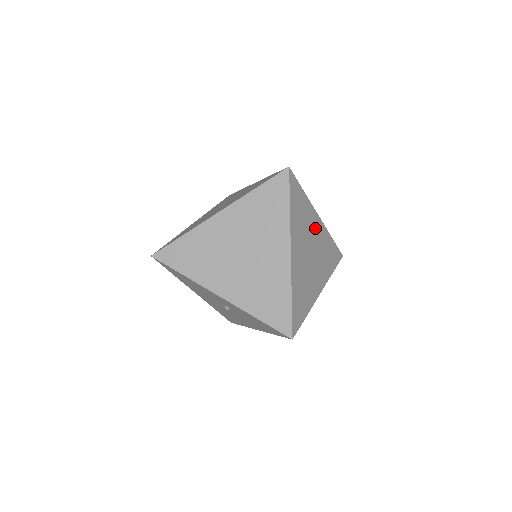
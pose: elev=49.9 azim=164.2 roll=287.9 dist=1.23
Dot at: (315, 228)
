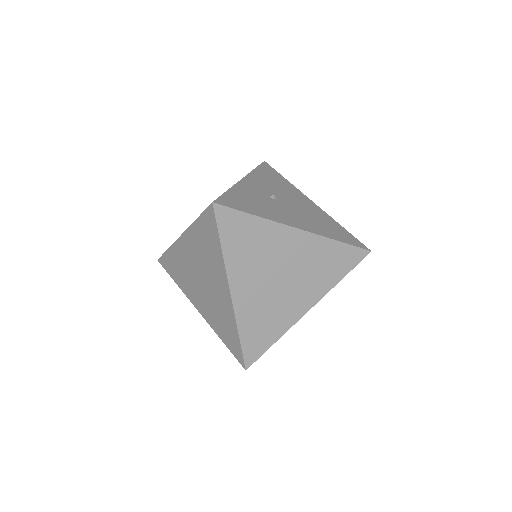
Dot at: occluded
